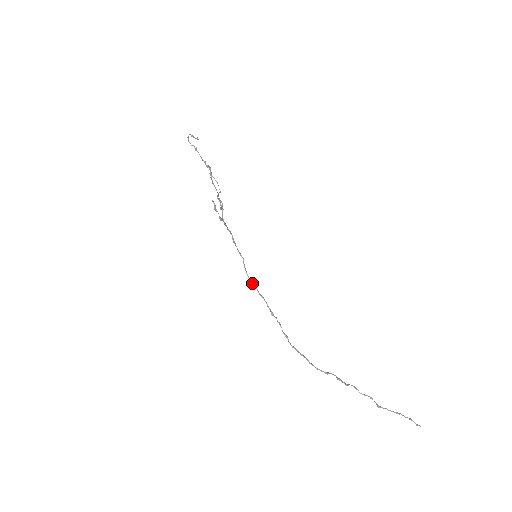
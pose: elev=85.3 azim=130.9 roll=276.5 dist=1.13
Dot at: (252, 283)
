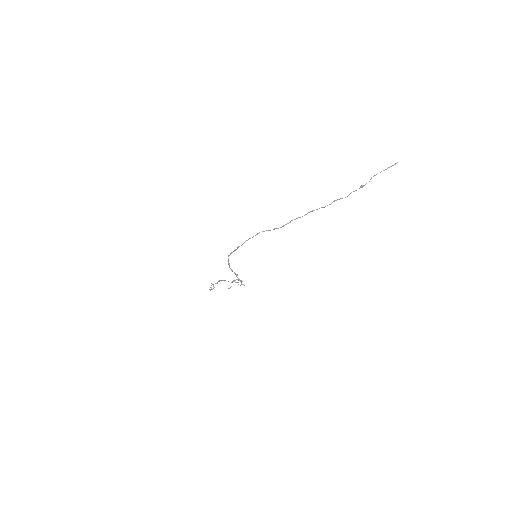
Dot at: (243, 243)
